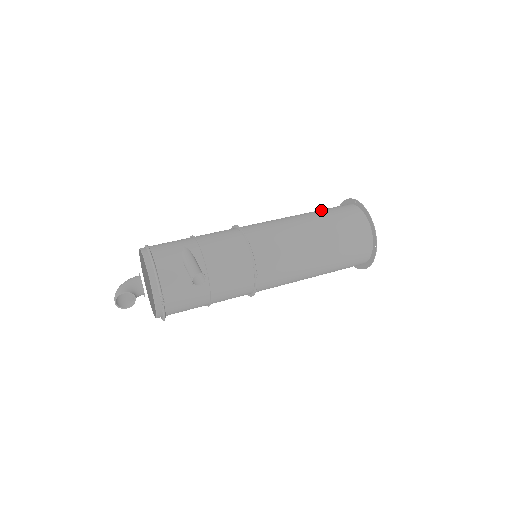
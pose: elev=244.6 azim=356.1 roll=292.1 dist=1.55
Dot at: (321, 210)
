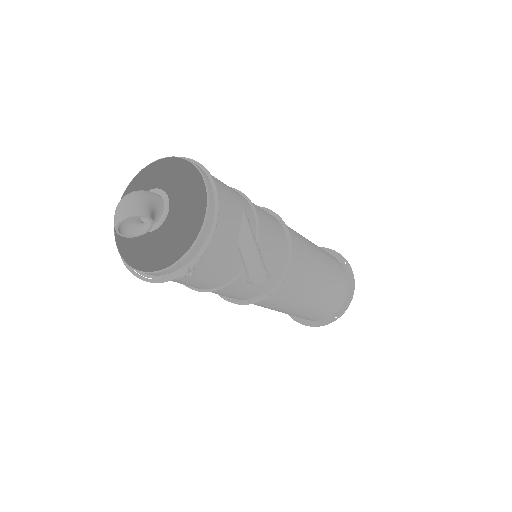
Dot at: occluded
